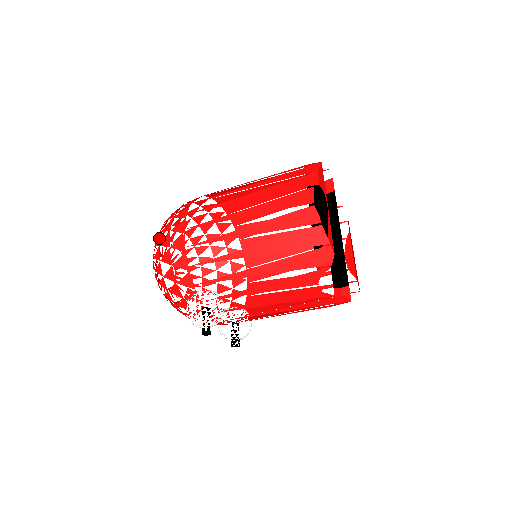
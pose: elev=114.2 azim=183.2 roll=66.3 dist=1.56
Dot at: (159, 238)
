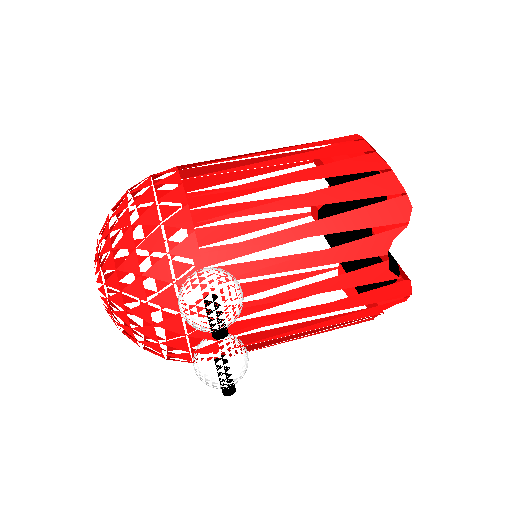
Dot at: (125, 201)
